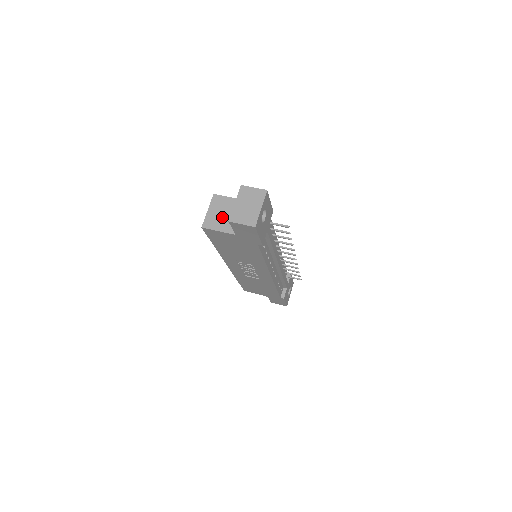
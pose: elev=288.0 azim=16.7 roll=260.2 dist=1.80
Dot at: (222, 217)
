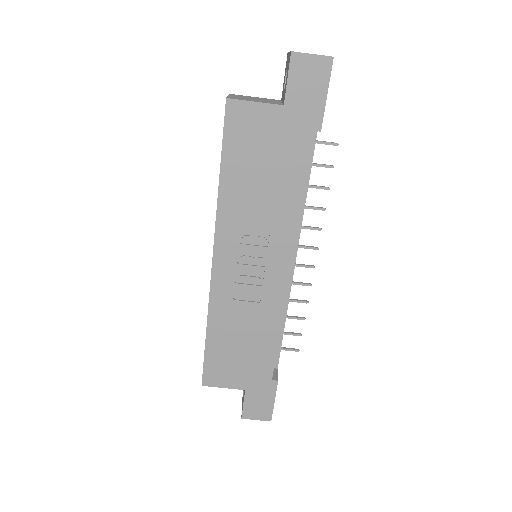
Dot at: (254, 99)
